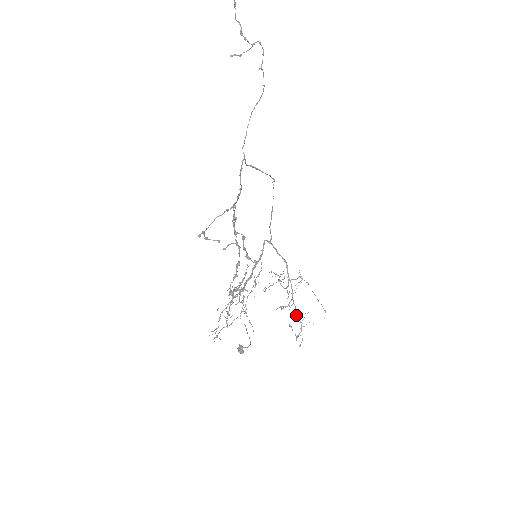
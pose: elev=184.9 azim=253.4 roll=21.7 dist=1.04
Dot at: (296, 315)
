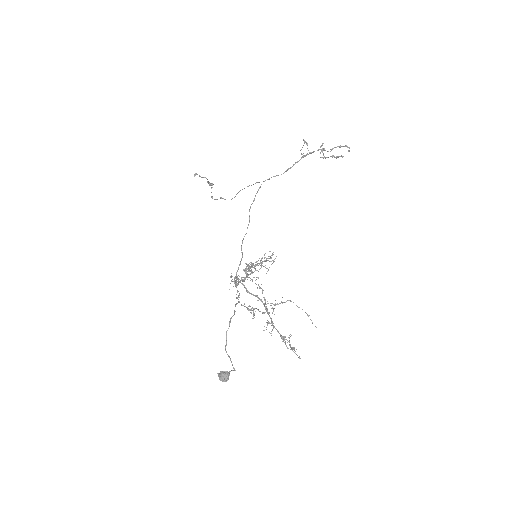
Dot at: (281, 336)
